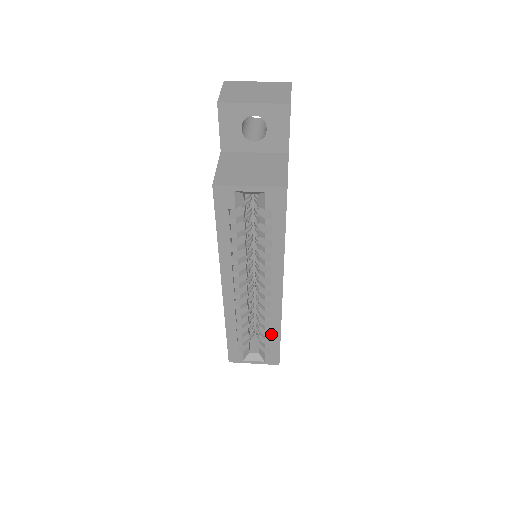
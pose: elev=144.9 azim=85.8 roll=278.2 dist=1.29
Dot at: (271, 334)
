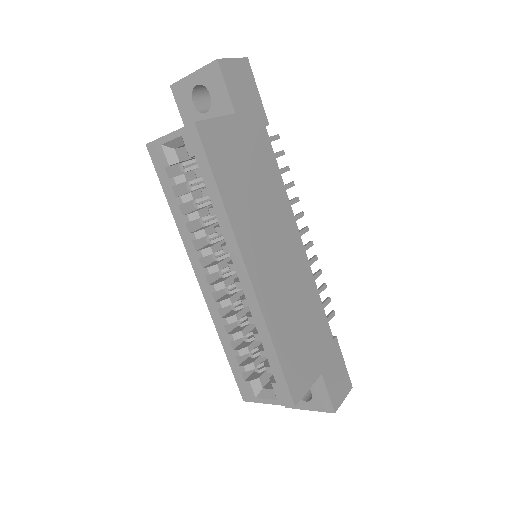
Dot at: (264, 347)
